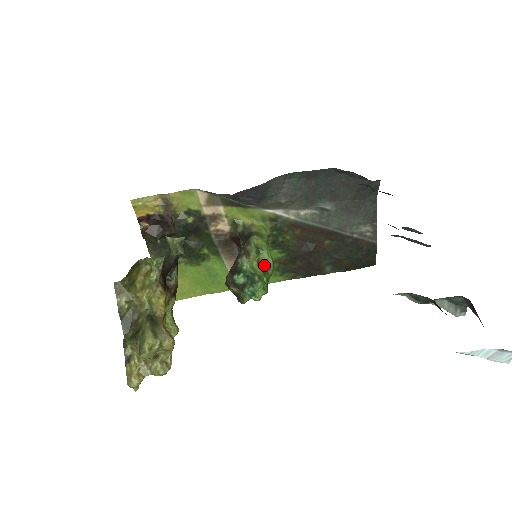
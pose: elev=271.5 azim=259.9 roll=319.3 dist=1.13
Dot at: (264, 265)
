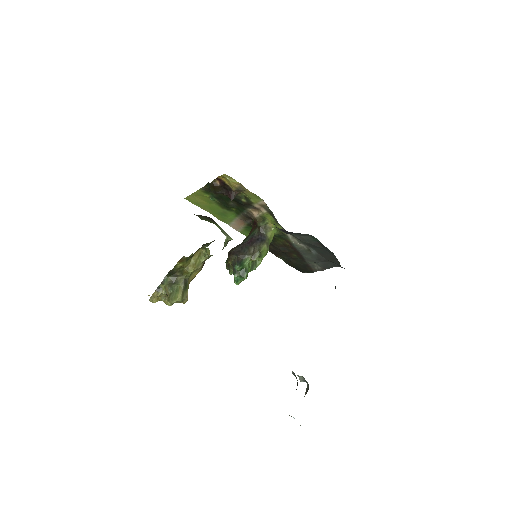
Dot at: (255, 263)
